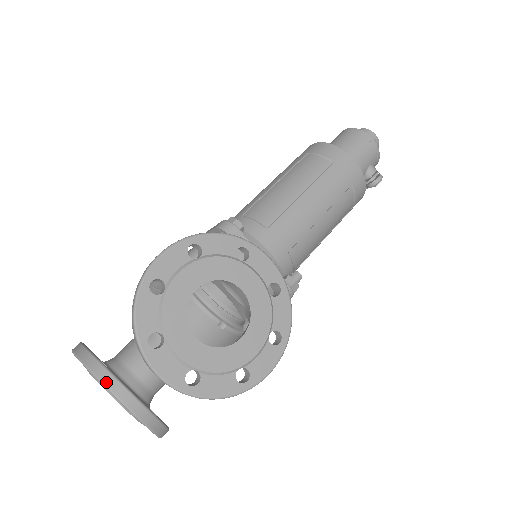
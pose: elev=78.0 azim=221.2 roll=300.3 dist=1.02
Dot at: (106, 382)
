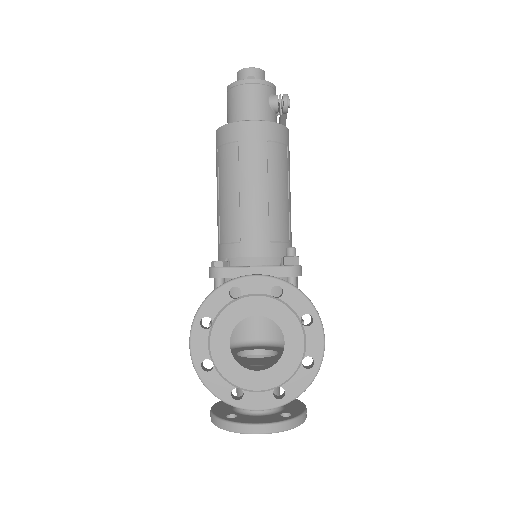
Dot at: (239, 431)
